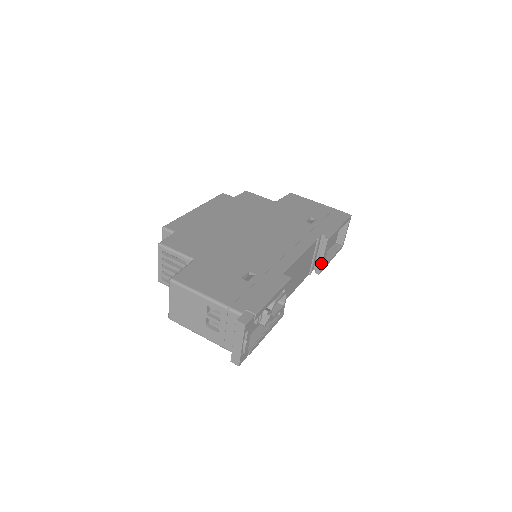
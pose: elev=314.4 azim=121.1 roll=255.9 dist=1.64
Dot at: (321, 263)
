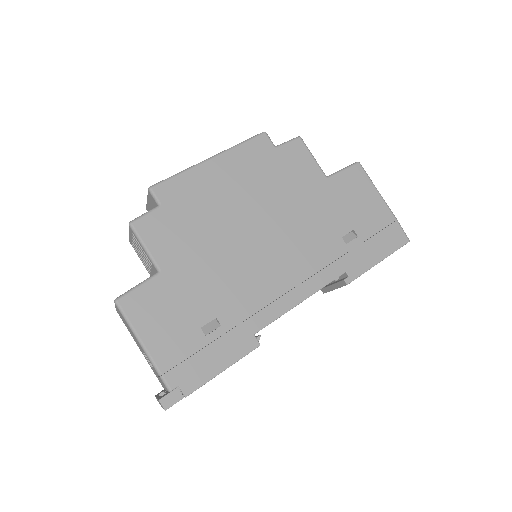
Dot at: (330, 290)
